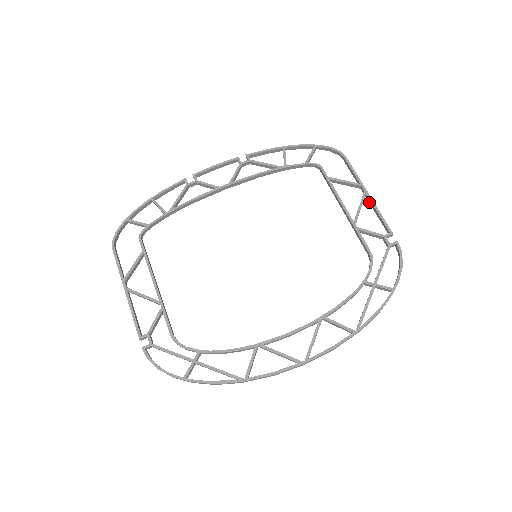
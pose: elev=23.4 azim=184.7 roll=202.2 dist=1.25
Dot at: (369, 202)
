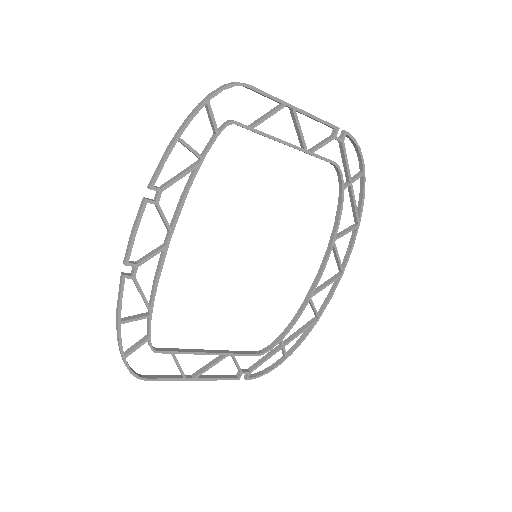
Dot at: occluded
